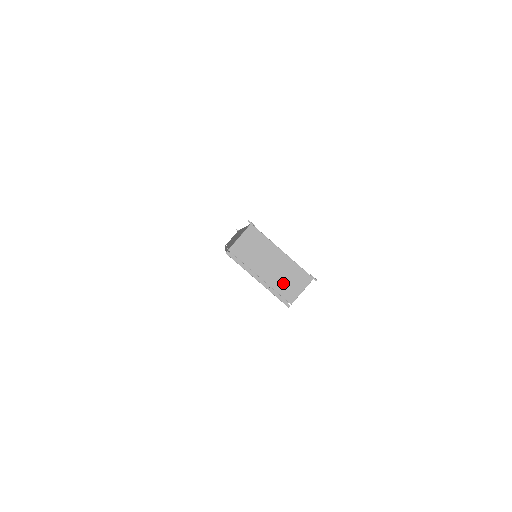
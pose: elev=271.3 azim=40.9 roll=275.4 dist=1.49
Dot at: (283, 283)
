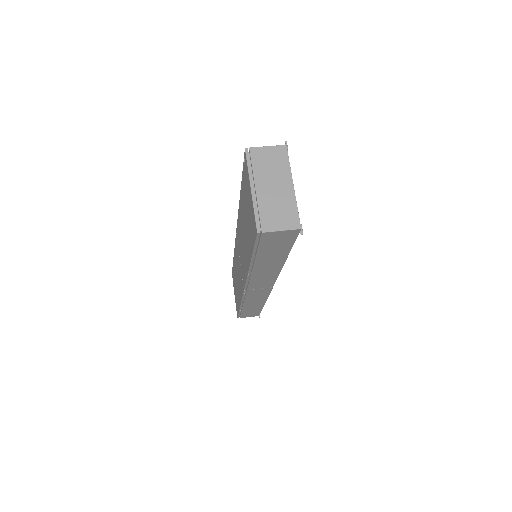
Dot at: (271, 209)
